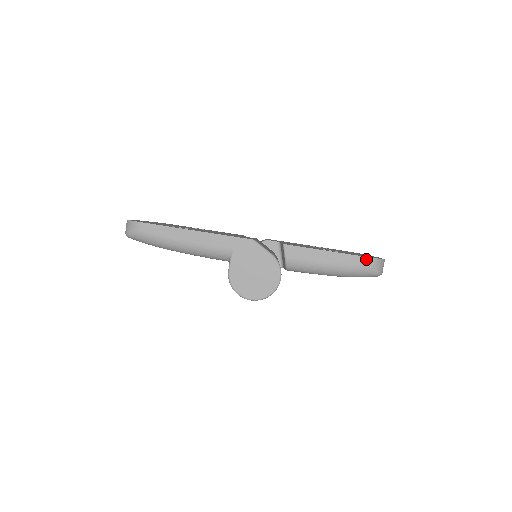
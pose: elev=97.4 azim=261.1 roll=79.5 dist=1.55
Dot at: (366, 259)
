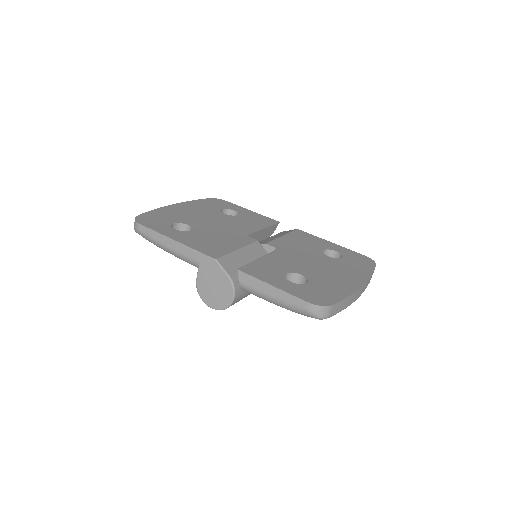
Dot at: (305, 303)
